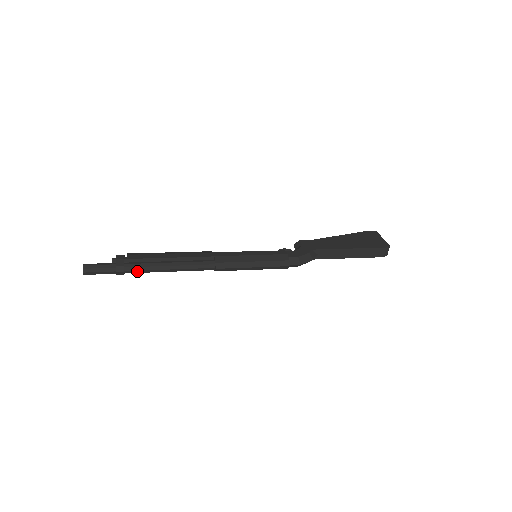
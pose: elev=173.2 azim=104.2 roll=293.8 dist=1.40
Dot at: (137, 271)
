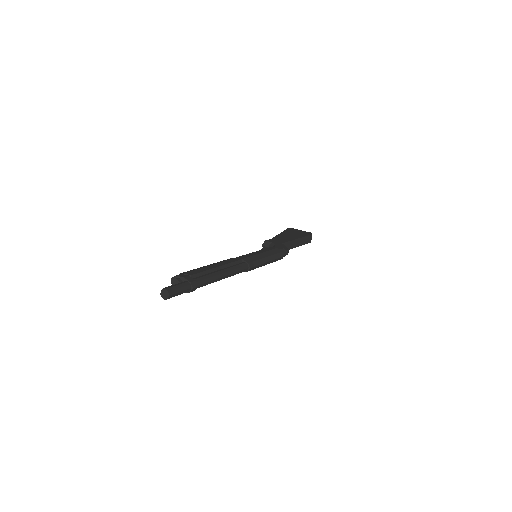
Dot at: (204, 284)
